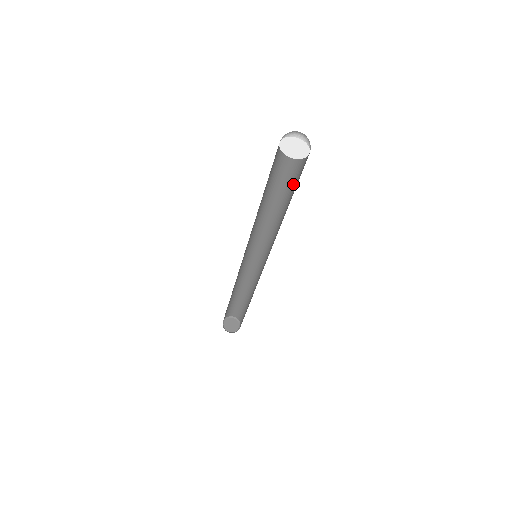
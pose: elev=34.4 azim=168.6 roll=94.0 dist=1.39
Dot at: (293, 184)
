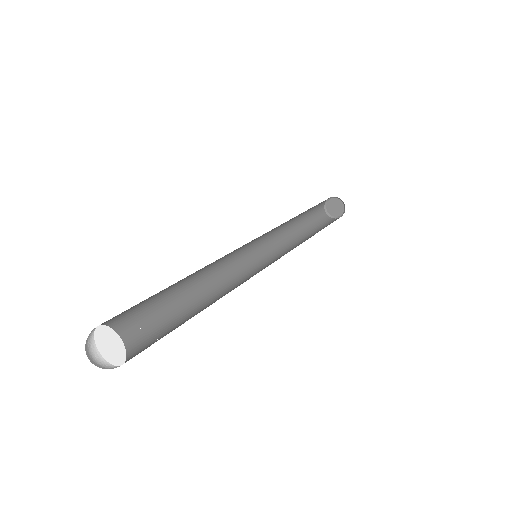
Dot at: occluded
